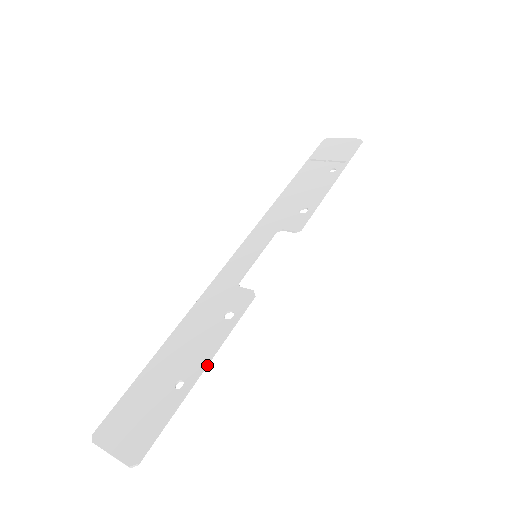
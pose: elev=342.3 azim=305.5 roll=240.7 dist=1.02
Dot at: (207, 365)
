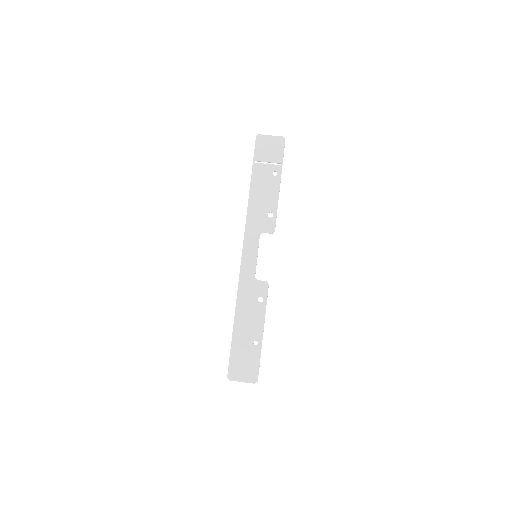
Dot at: occluded
